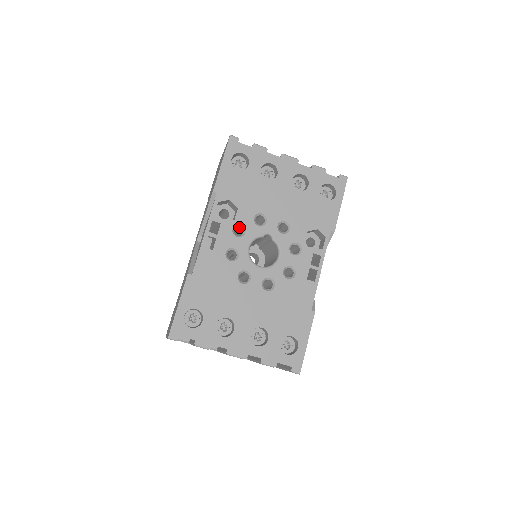
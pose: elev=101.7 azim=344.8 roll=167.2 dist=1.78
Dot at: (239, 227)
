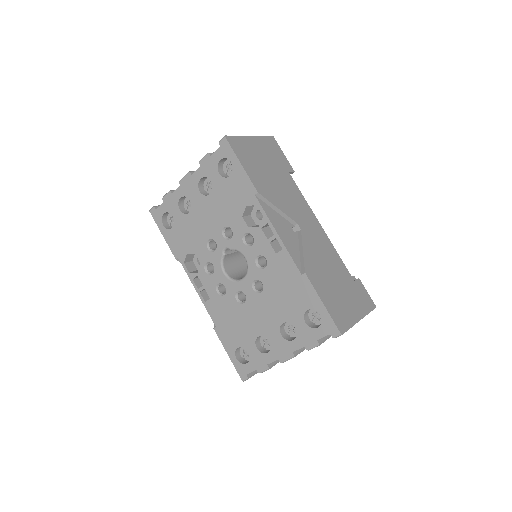
Dot at: occluded
